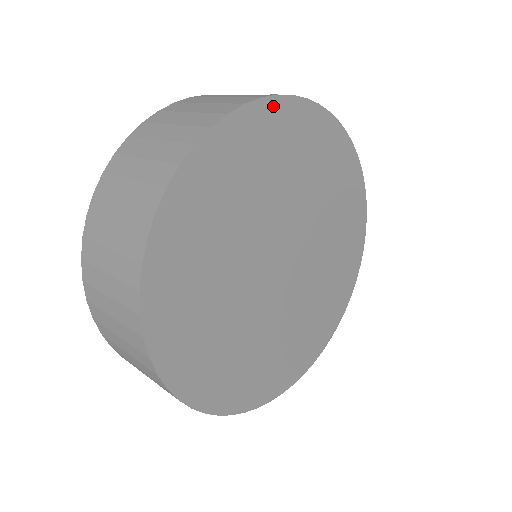
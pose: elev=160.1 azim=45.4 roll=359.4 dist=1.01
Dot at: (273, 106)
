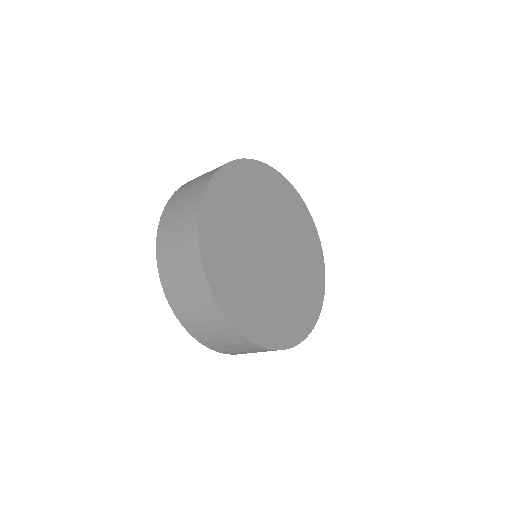
Dot at: (217, 180)
